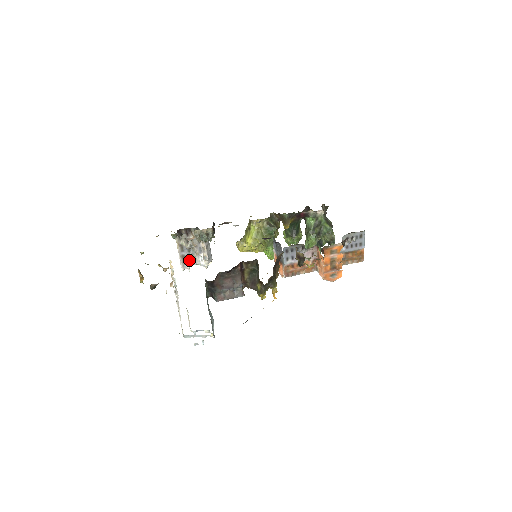
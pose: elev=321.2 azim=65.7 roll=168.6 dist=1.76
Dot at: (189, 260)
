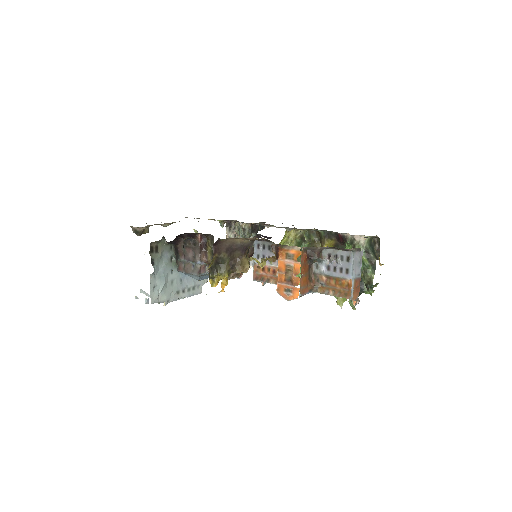
Dot at: occluded
